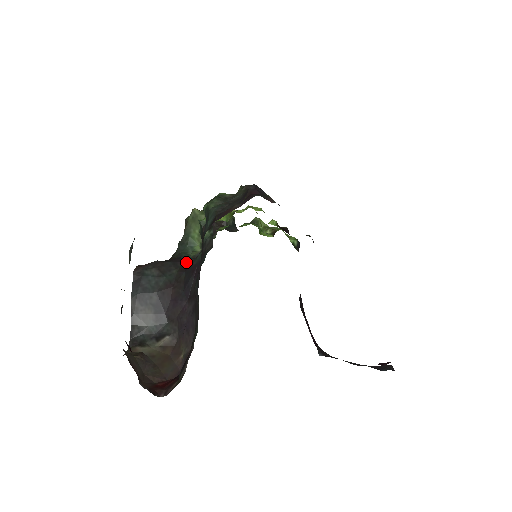
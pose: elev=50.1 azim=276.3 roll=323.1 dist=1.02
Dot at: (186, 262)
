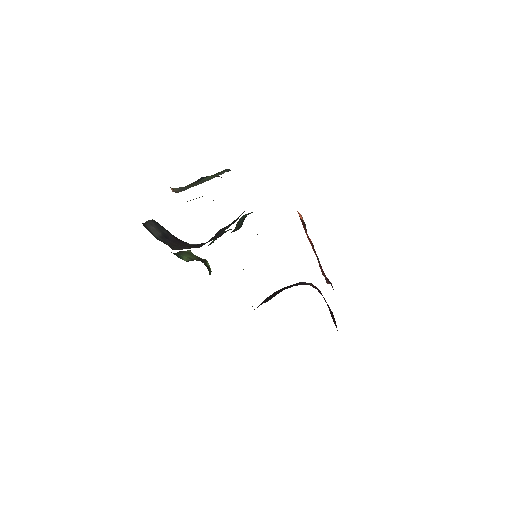
Dot at: occluded
